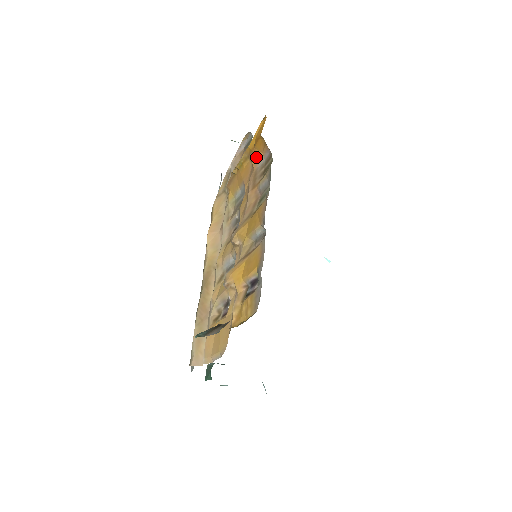
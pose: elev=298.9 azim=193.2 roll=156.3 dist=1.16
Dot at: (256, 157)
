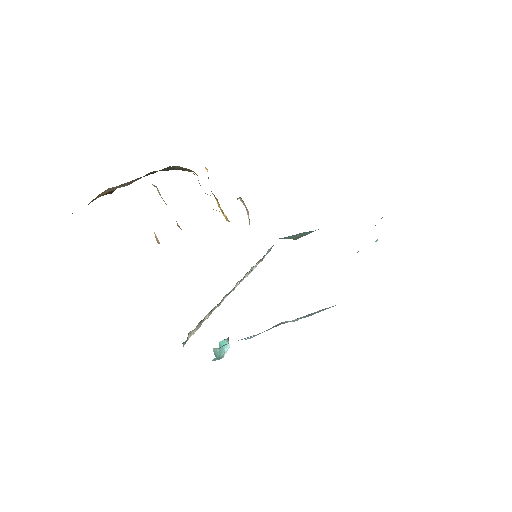
Dot at: occluded
